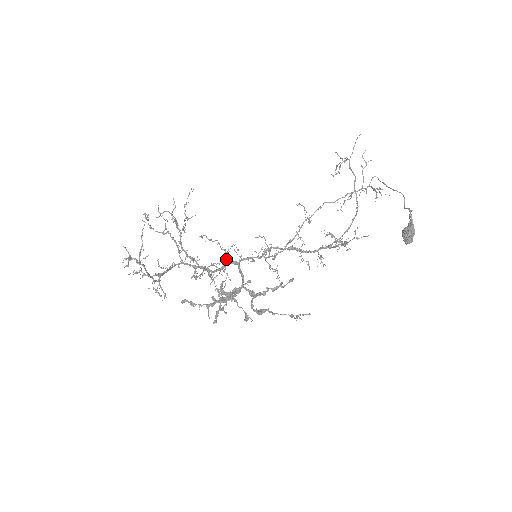
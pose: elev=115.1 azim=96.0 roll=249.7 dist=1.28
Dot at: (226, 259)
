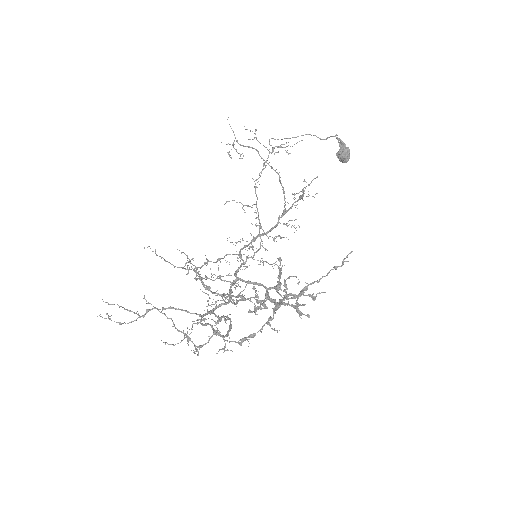
Dot at: occluded
